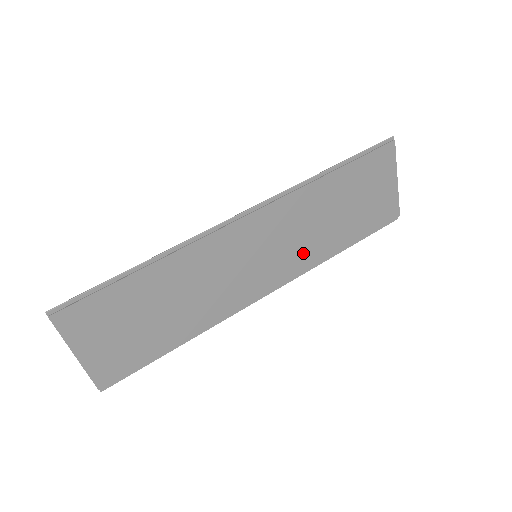
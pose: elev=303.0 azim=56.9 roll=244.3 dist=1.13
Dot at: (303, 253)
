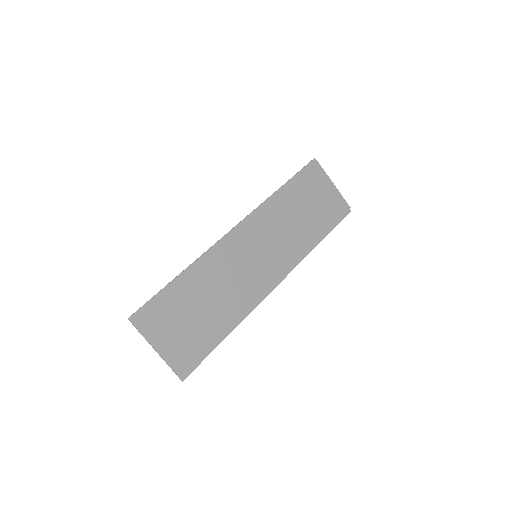
Dot at: (290, 248)
